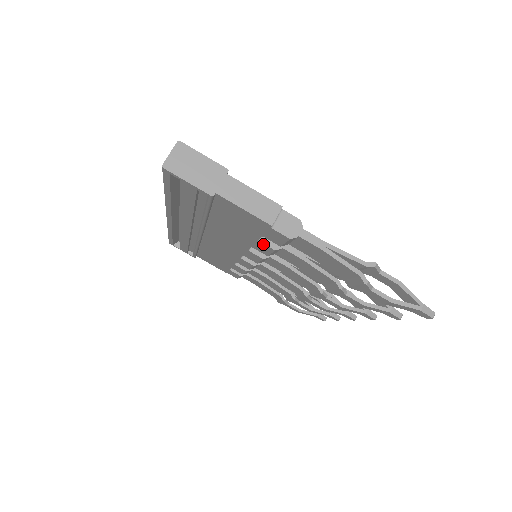
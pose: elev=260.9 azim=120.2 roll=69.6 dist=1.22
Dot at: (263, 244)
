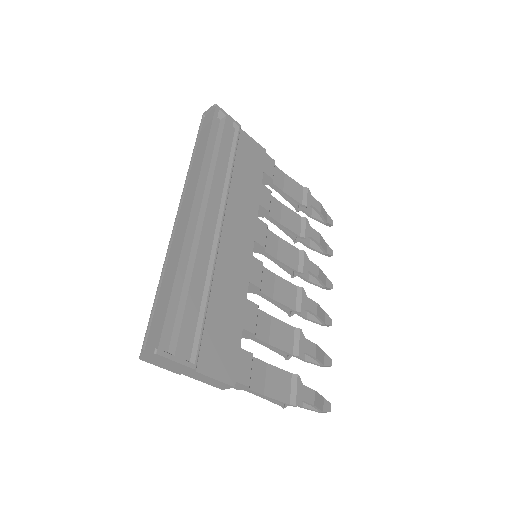
Dot at: occluded
